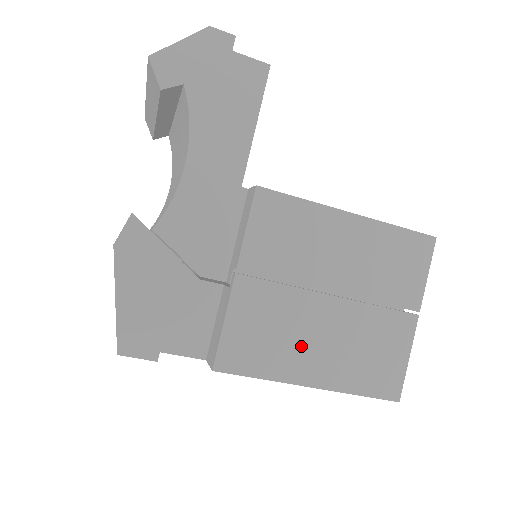
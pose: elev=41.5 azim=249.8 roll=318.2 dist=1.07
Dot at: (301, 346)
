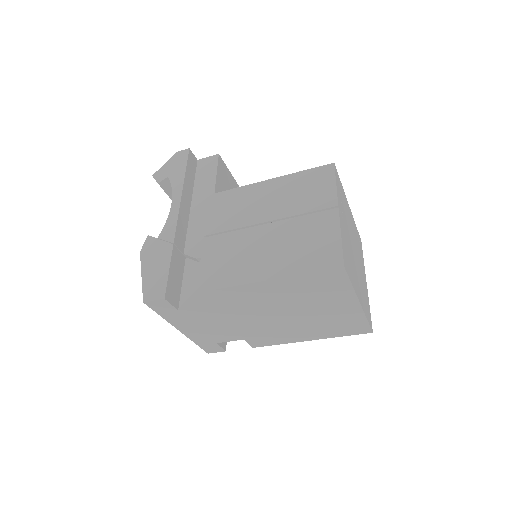
Dot at: (252, 259)
